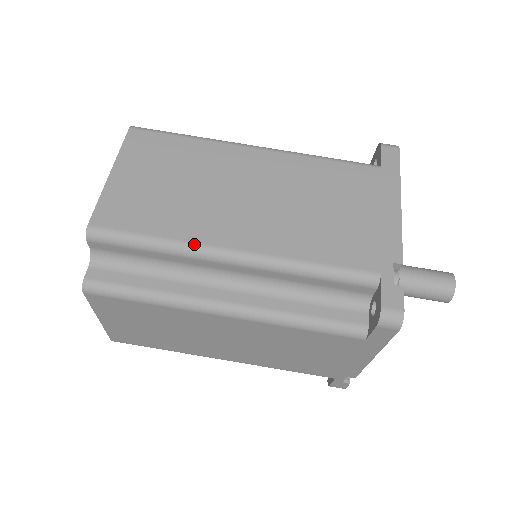
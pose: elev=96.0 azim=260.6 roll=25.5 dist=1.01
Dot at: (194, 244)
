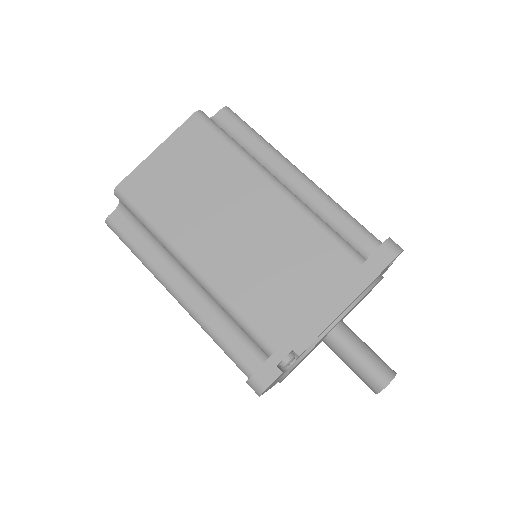
Dot at: (170, 242)
